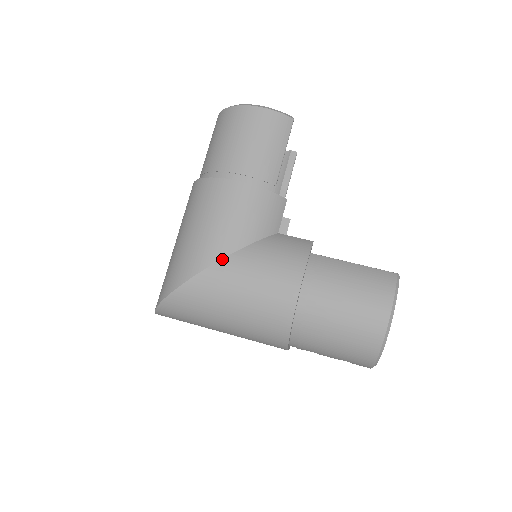
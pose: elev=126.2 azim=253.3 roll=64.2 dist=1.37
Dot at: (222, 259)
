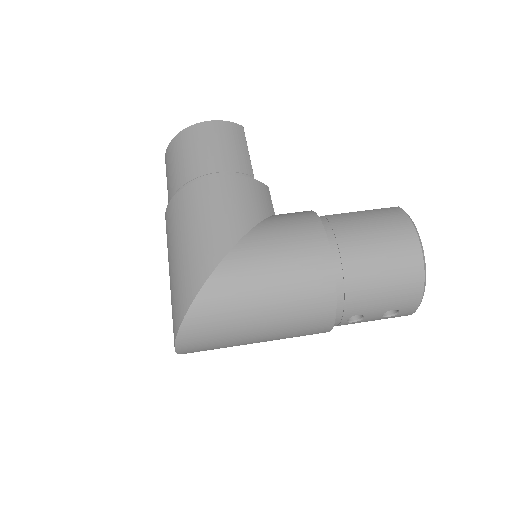
Dot at: (238, 242)
